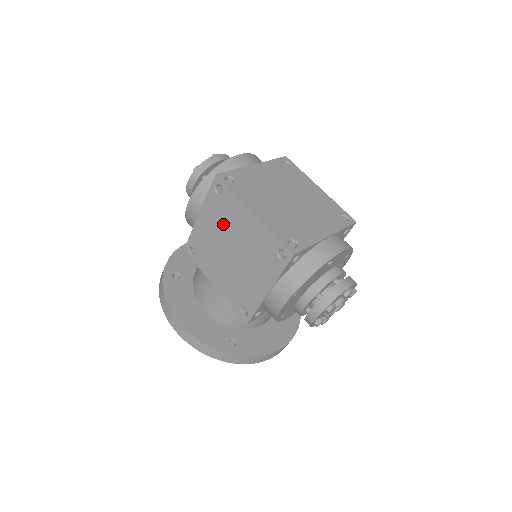
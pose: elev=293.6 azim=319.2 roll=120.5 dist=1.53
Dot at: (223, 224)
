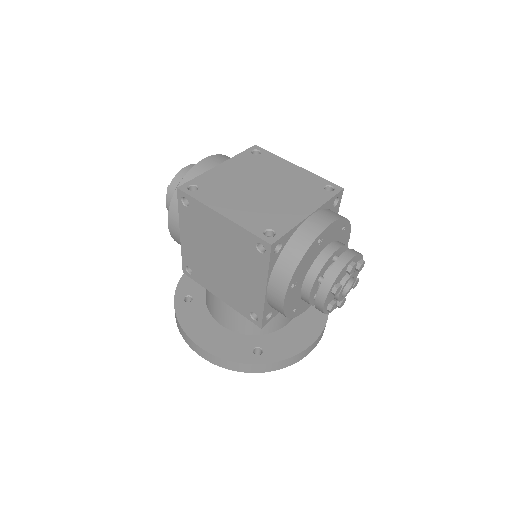
Dot at: (202, 235)
